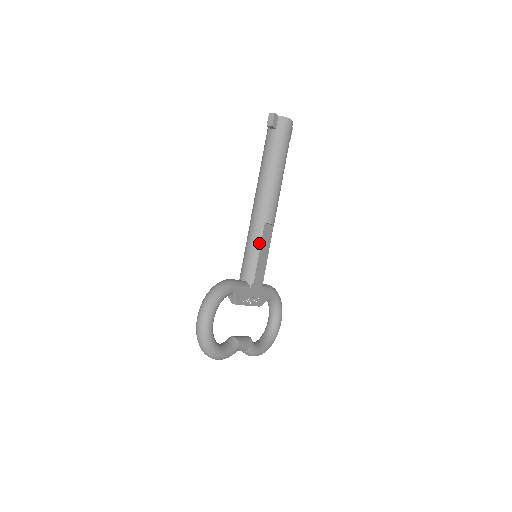
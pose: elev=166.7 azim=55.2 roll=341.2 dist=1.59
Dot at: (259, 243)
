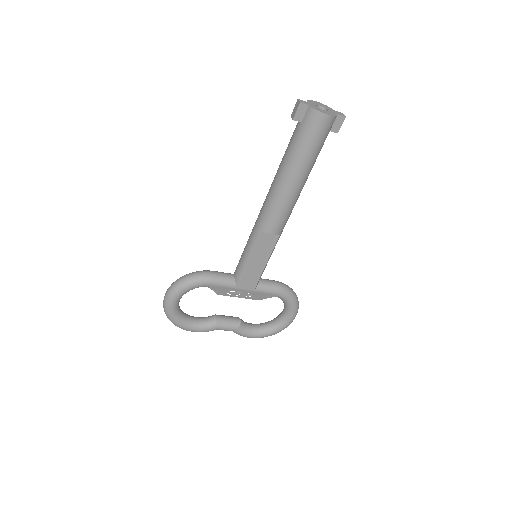
Dot at: (252, 248)
